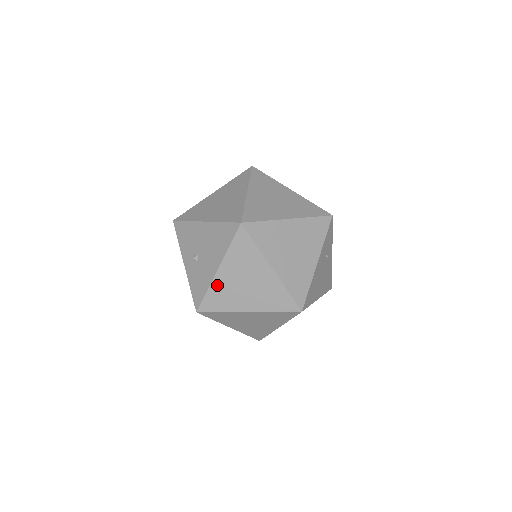
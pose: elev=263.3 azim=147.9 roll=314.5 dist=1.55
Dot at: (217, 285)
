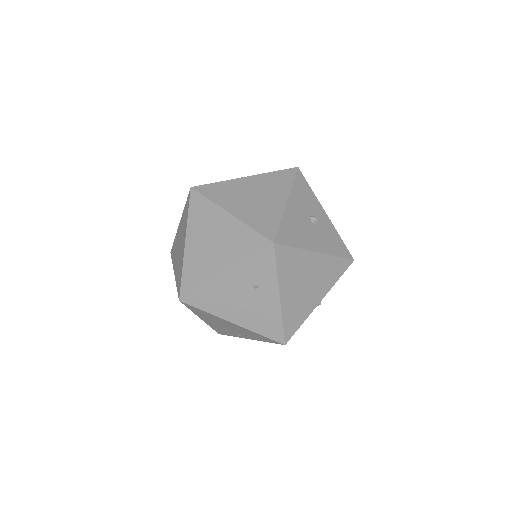
Dot at: (177, 236)
